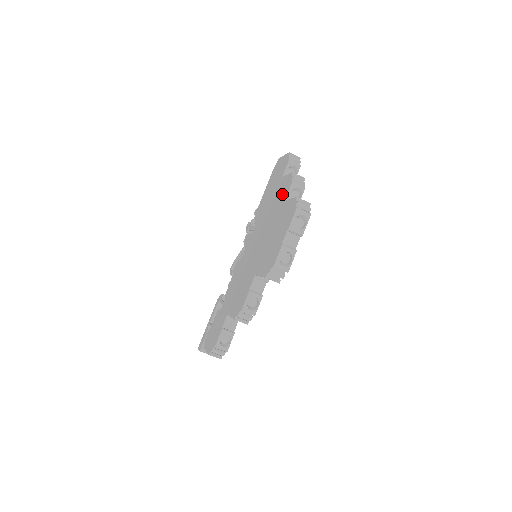
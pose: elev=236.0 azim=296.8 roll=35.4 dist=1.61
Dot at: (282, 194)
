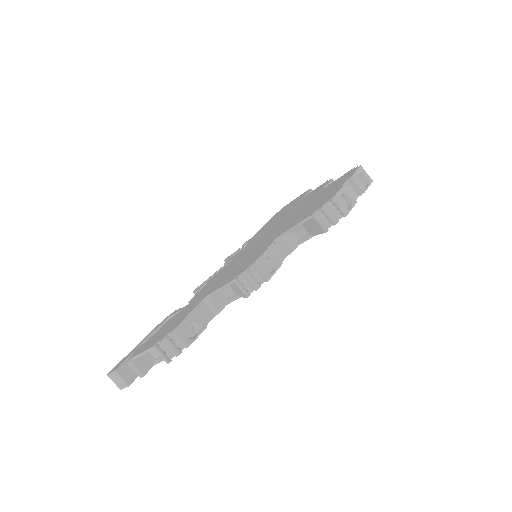
Dot at: (313, 194)
